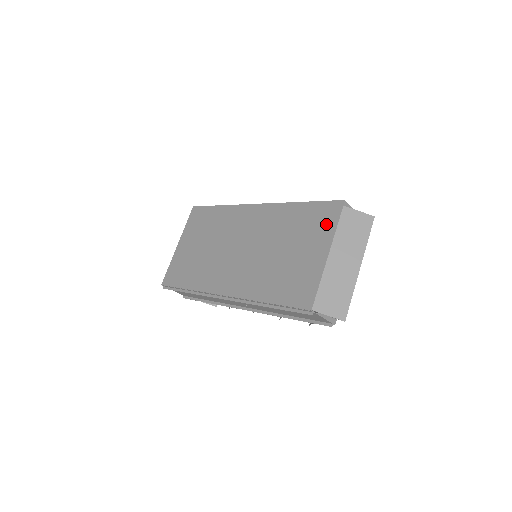
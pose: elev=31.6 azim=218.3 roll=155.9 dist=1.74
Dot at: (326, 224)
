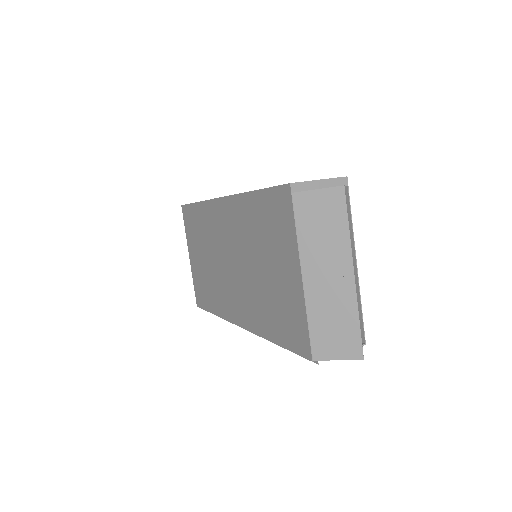
Dot at: (284, 227)
